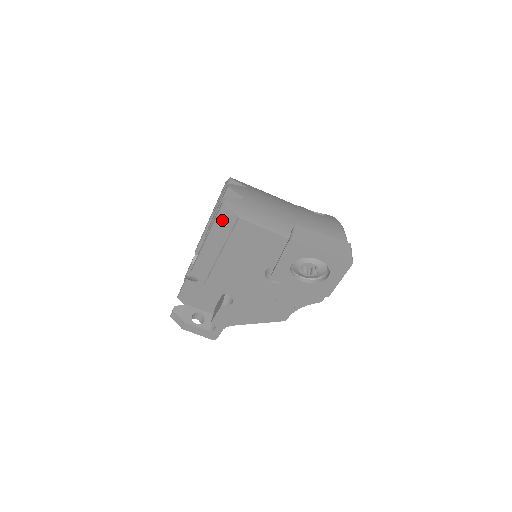
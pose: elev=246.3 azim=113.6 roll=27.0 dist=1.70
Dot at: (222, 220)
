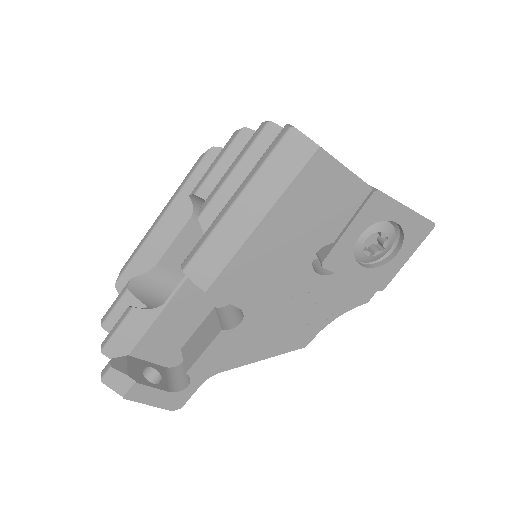
Dot at: (282, 158)
